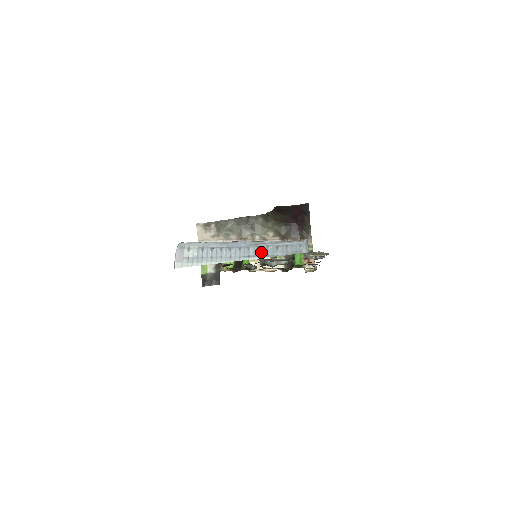
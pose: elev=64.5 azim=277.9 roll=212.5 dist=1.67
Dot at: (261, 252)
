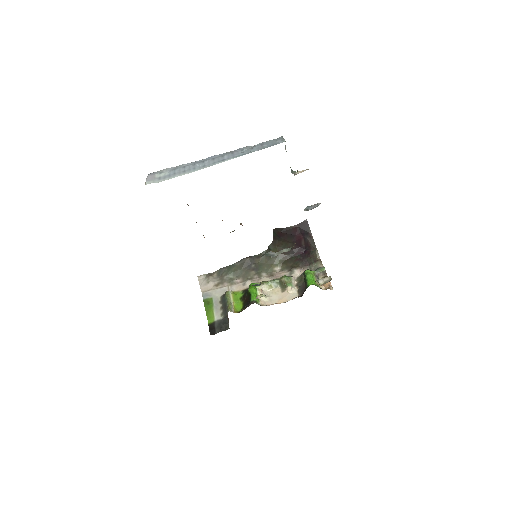
Dot at: (236, 154)
